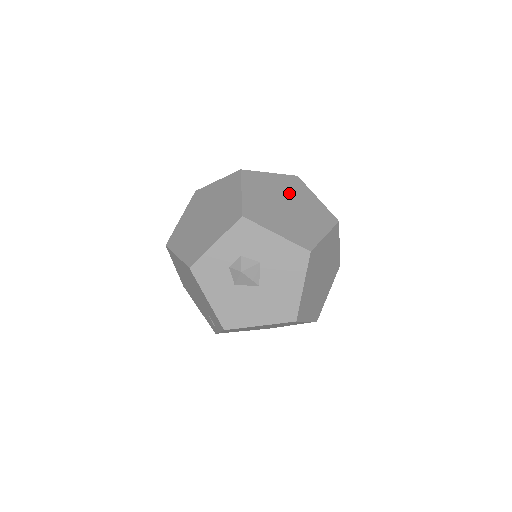
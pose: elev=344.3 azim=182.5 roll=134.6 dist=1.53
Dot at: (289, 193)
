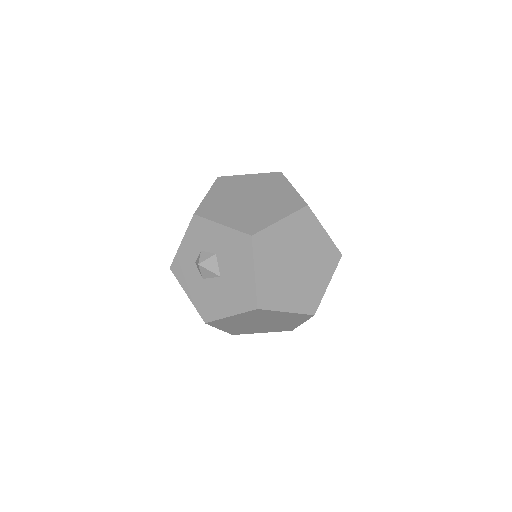
Dot at: (260, 188)
